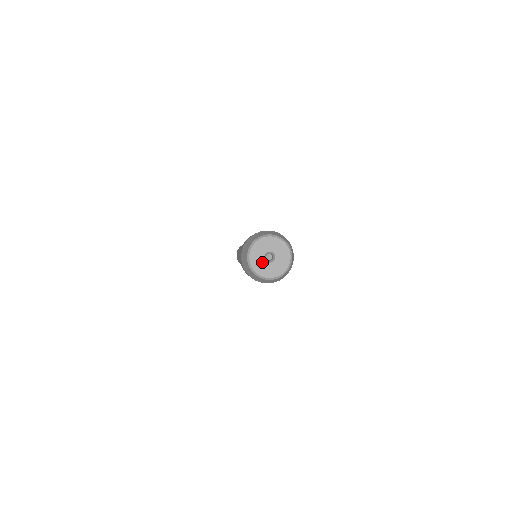
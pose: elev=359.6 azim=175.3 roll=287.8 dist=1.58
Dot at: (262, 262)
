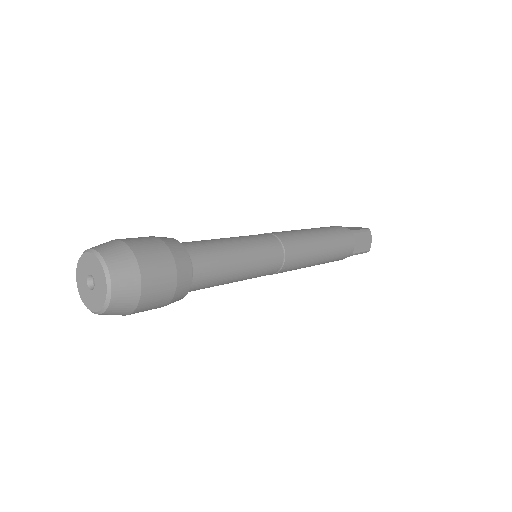
Dot at: (84, 283)
